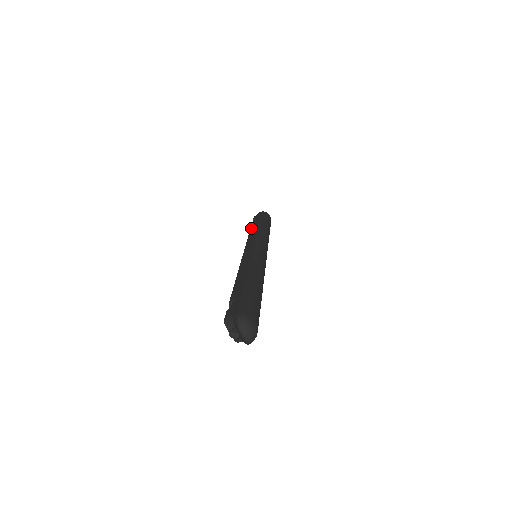
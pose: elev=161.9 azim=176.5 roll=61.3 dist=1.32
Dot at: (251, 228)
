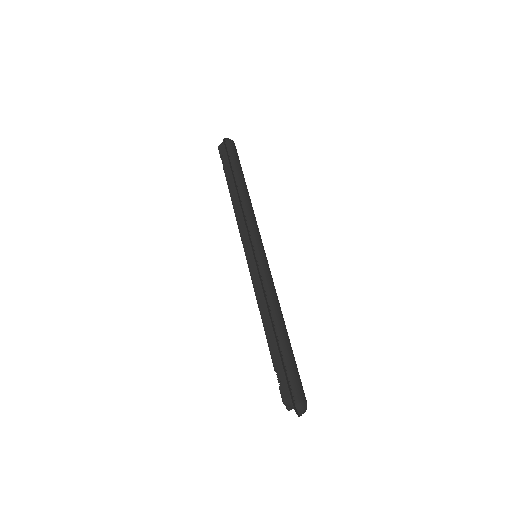
Dot at: (230, 189)
